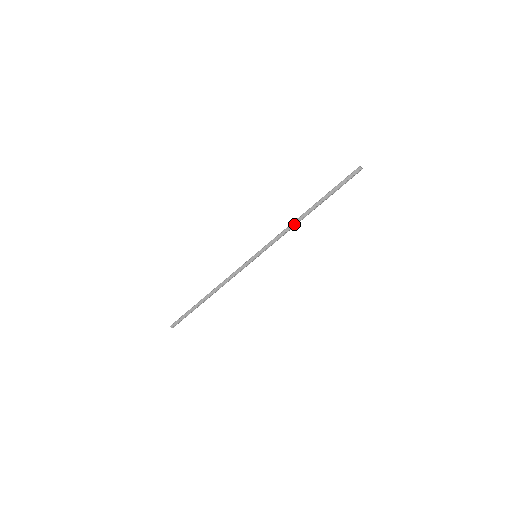
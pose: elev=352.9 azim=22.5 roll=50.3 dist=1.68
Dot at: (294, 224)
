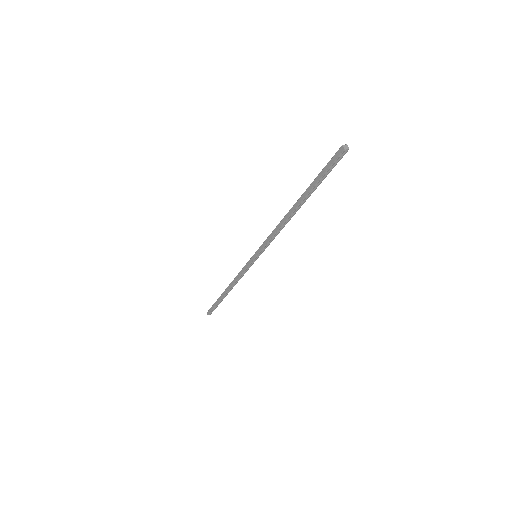
Dot at: (282, 223)
